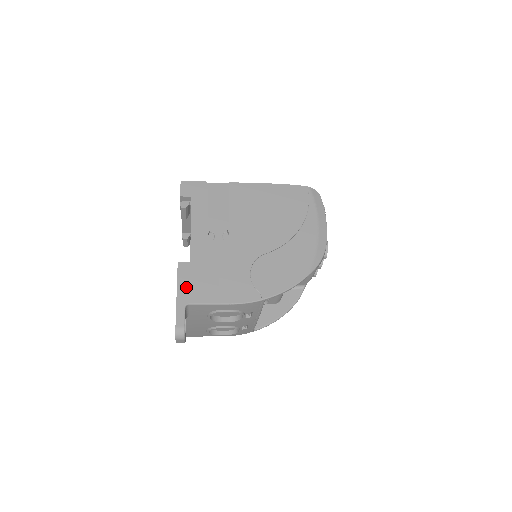
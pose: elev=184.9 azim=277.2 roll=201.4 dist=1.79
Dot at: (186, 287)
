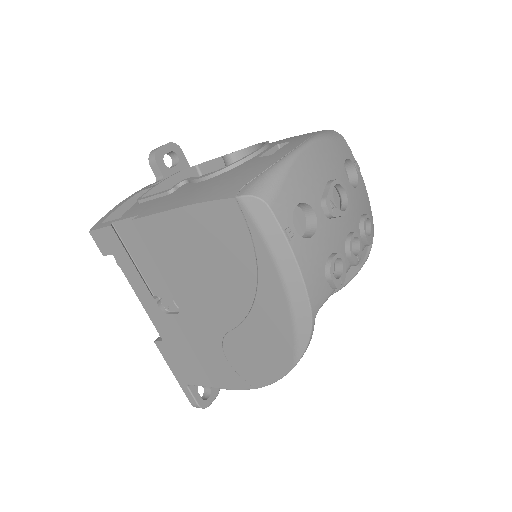
Dot at: (176, 368)
